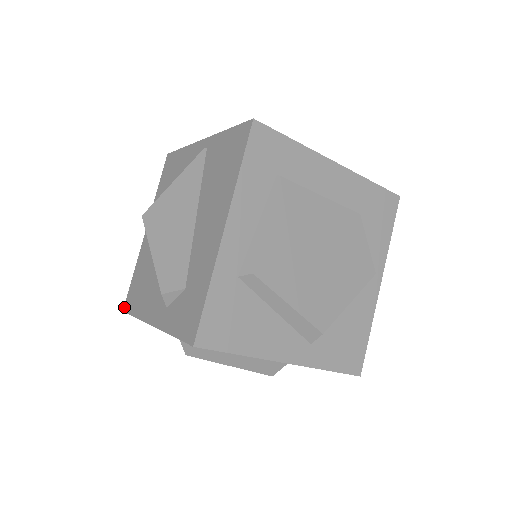
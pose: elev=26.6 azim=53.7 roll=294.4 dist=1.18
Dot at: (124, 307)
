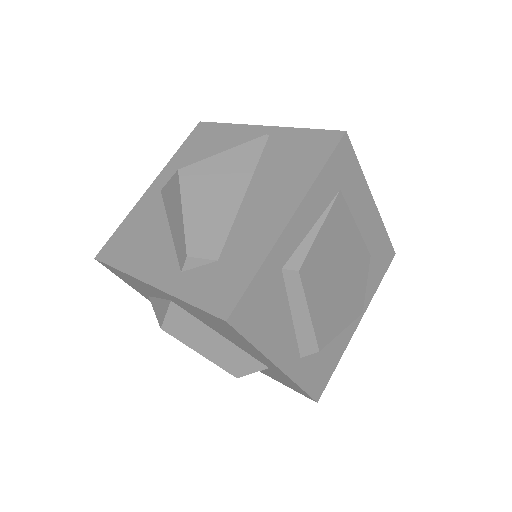
Dot at: (98, 255)
